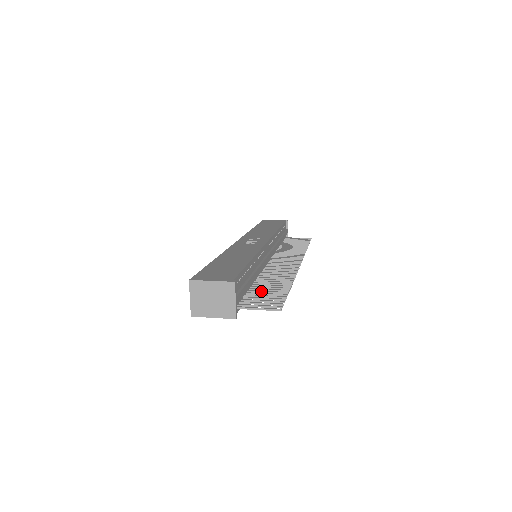
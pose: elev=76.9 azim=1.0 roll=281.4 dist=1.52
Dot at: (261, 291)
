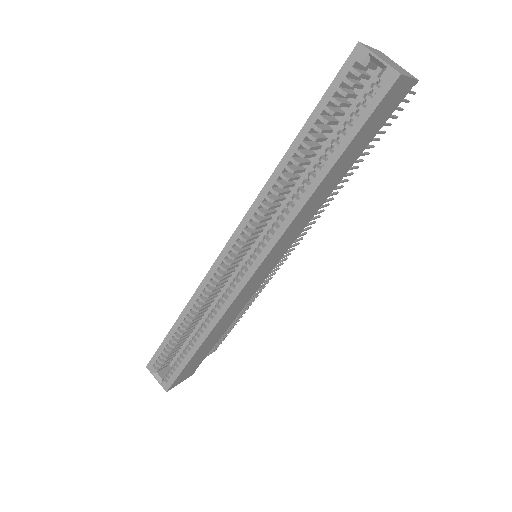
Dot at: occluded
